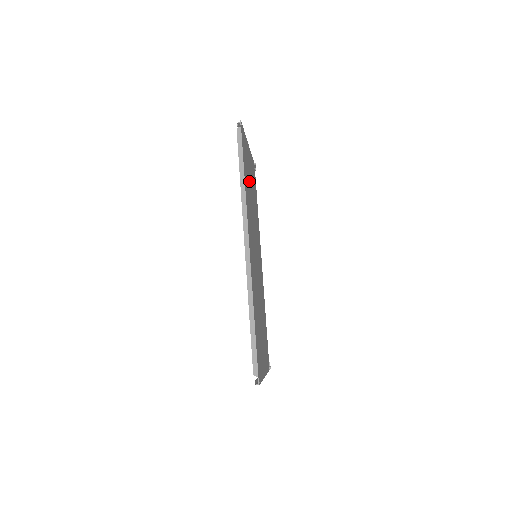
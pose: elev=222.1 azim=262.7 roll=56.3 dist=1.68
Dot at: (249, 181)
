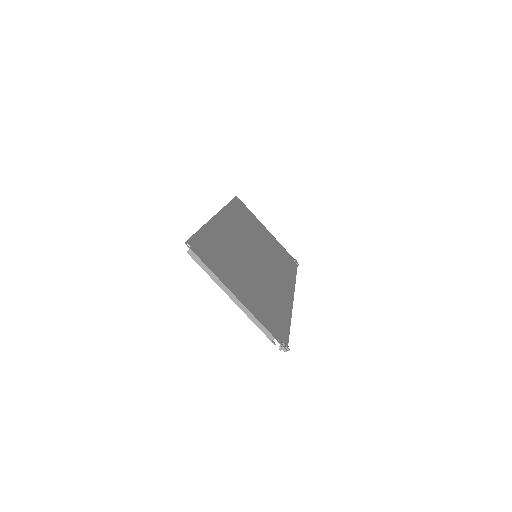
Dot at: (254, 228)
